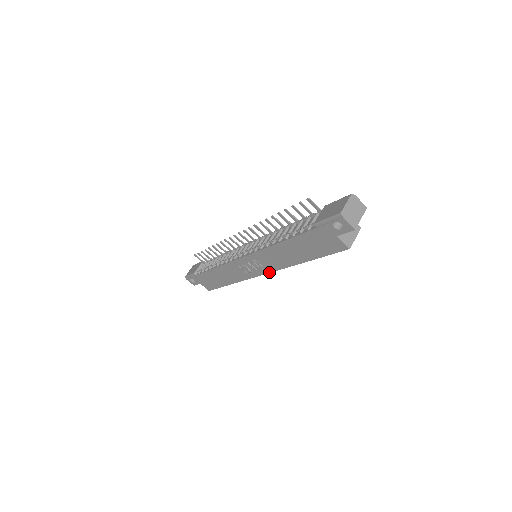
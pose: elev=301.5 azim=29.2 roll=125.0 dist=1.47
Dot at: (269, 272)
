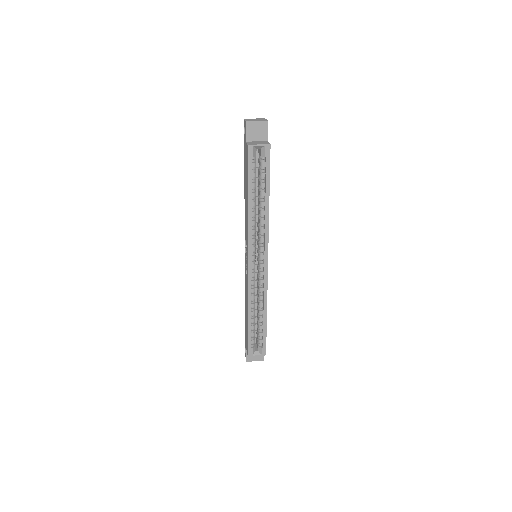
Dot at: (248, 251)
